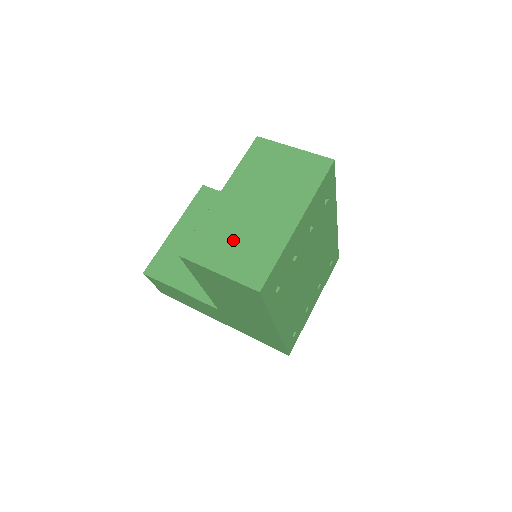
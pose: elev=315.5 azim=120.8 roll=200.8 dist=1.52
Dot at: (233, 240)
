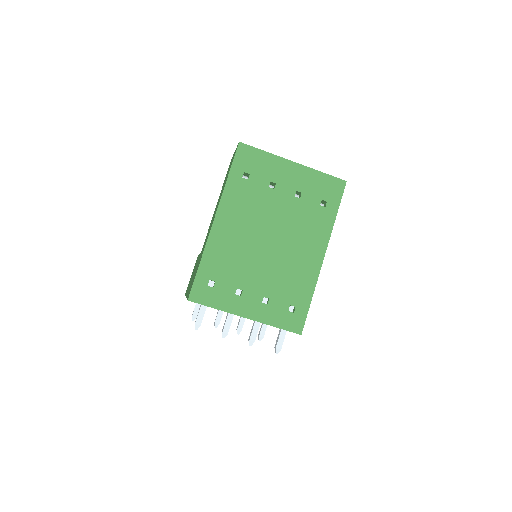
Dot at: occluded
